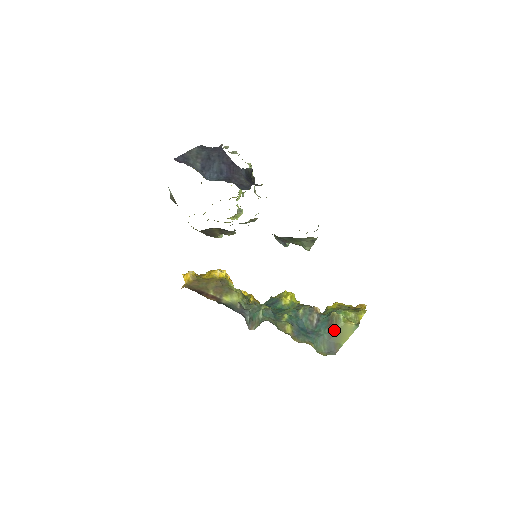
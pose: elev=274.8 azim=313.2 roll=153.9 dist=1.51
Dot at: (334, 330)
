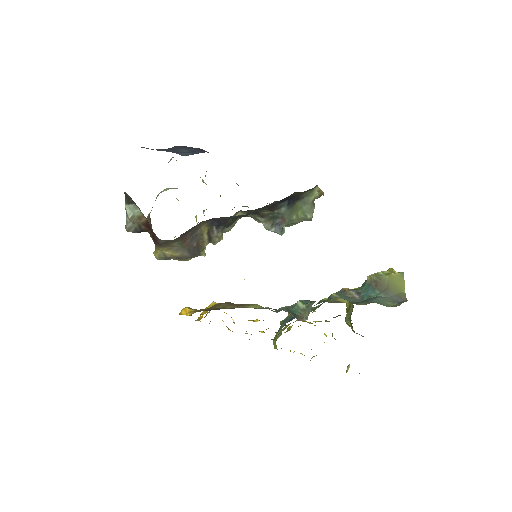
Dot at: (385, 286)
